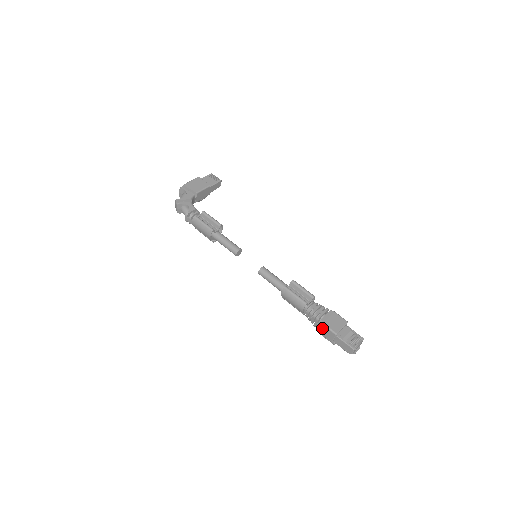
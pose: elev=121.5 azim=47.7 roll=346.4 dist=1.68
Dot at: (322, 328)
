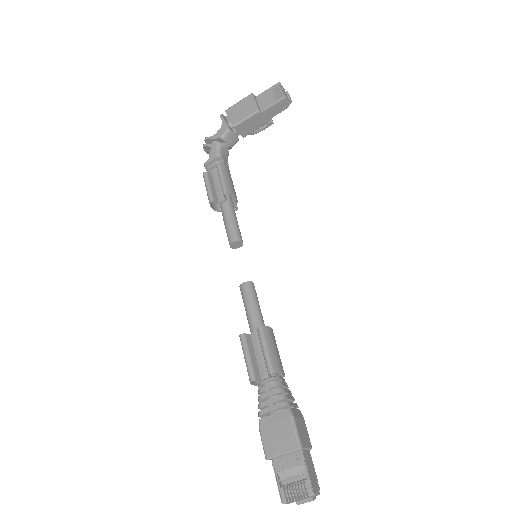
Dot at: occluded
